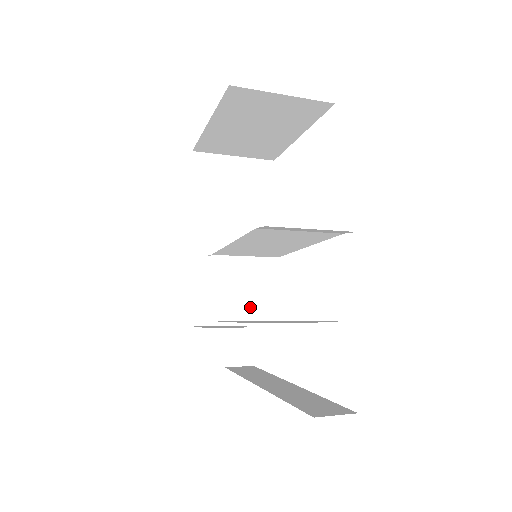
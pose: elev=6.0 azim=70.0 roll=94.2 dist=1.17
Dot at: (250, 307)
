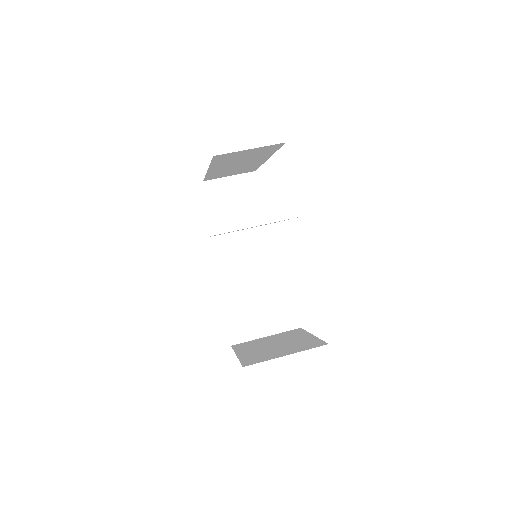
Dot at: occluded
